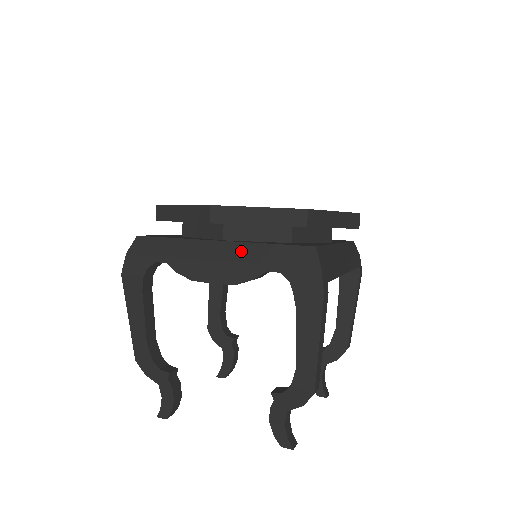
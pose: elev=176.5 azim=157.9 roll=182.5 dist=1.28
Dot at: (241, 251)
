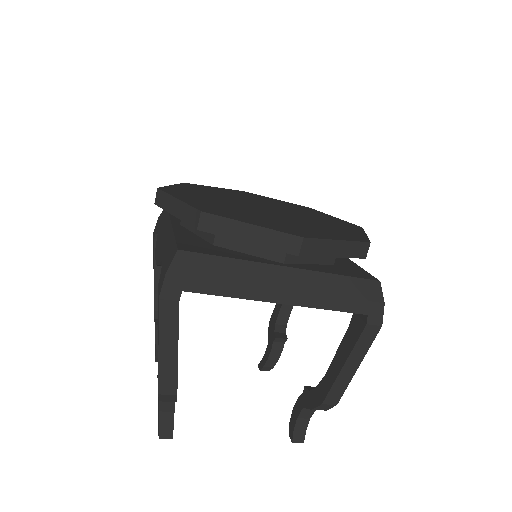
Dot at: (168, 237)
